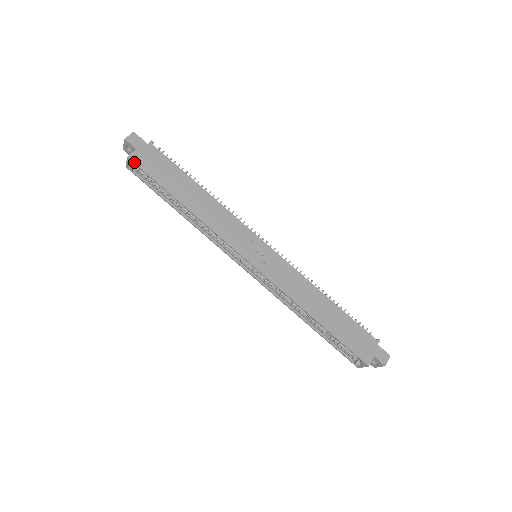
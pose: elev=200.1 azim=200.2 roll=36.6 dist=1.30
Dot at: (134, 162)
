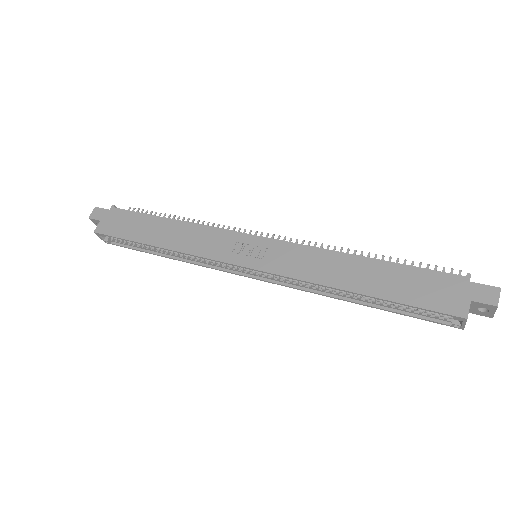
Dot at: (100, 233)
